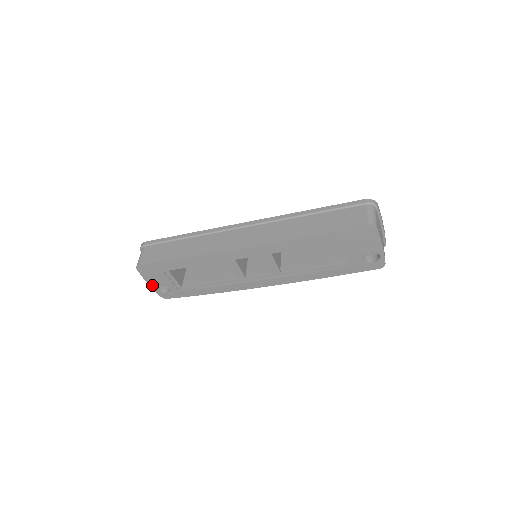
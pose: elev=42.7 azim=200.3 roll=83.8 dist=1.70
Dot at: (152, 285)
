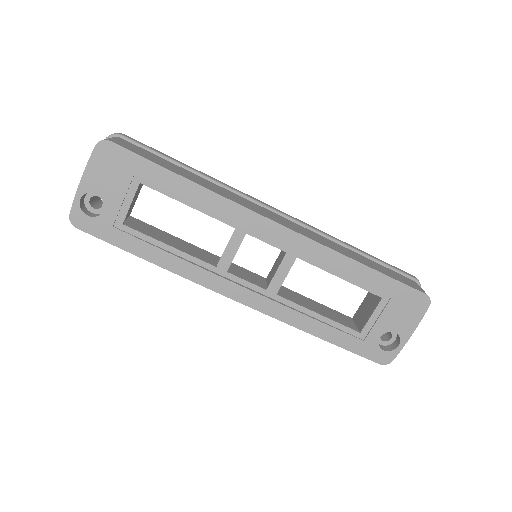
Dot at: (83, 187)
